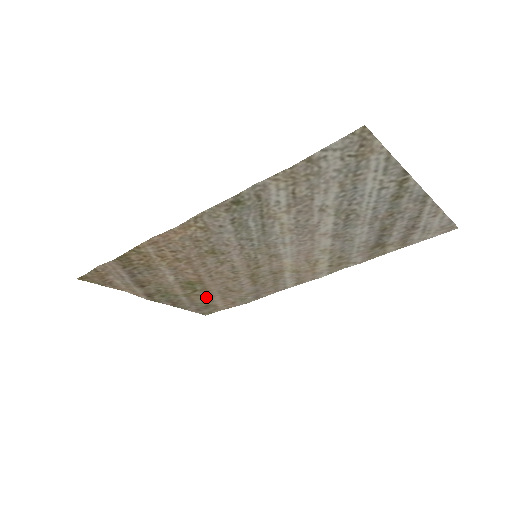
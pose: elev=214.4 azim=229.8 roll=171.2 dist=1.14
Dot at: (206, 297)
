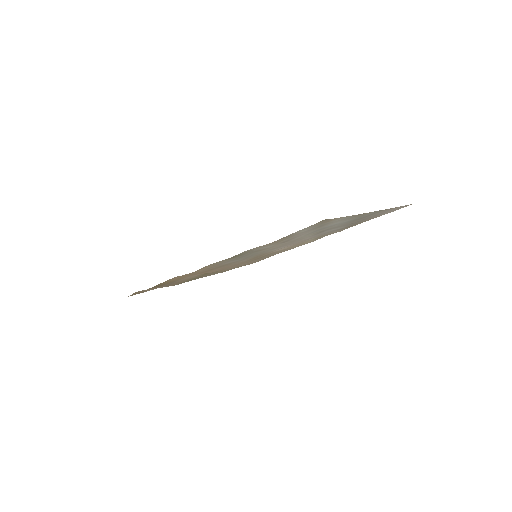
Dot at: occluded
